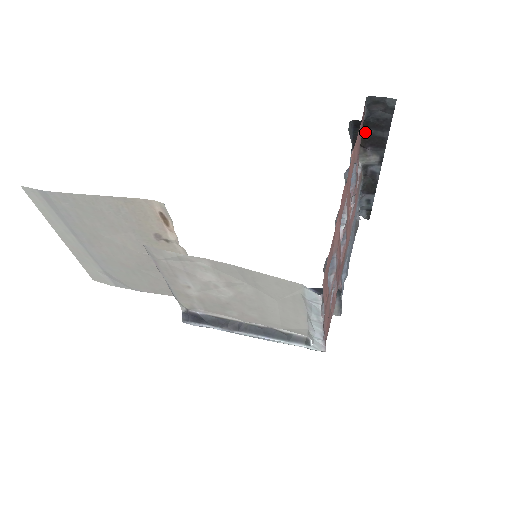
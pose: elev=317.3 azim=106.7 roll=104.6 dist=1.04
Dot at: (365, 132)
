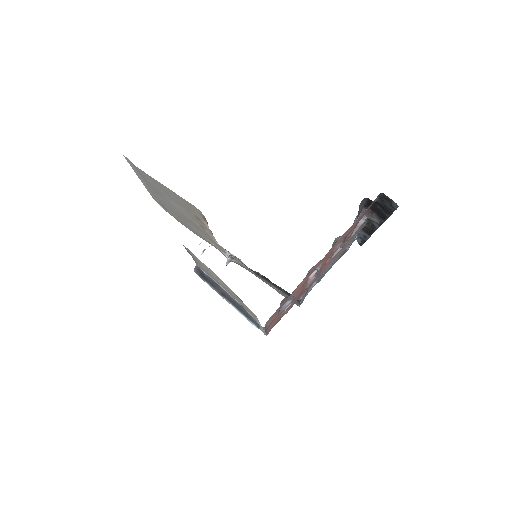
Dot at: (375, 205)
